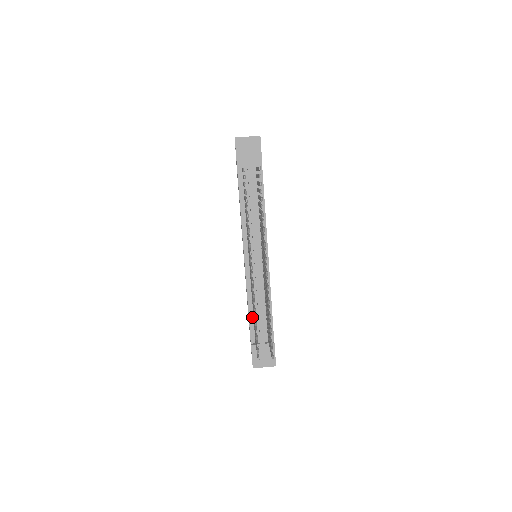
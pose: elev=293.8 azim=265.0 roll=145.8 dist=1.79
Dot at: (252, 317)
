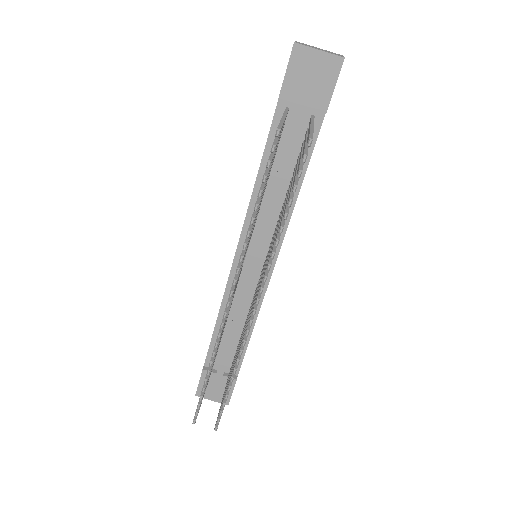
Dot at: occluded
